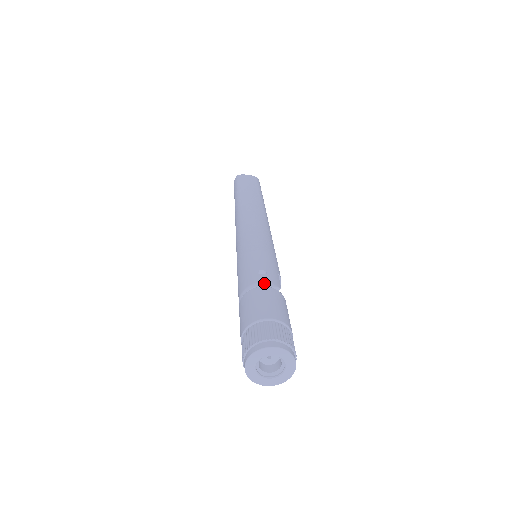
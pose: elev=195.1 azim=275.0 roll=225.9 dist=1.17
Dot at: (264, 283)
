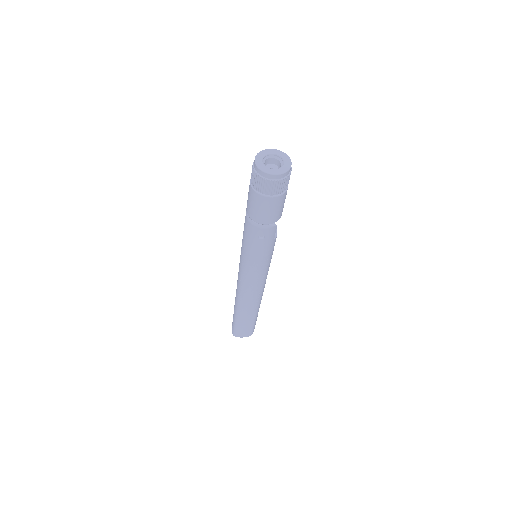
Dot at: occluded
